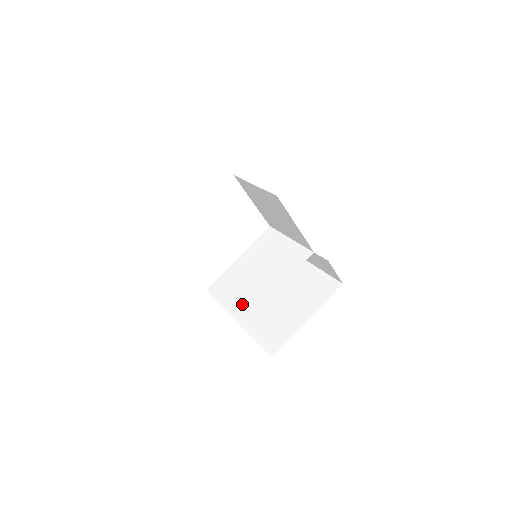
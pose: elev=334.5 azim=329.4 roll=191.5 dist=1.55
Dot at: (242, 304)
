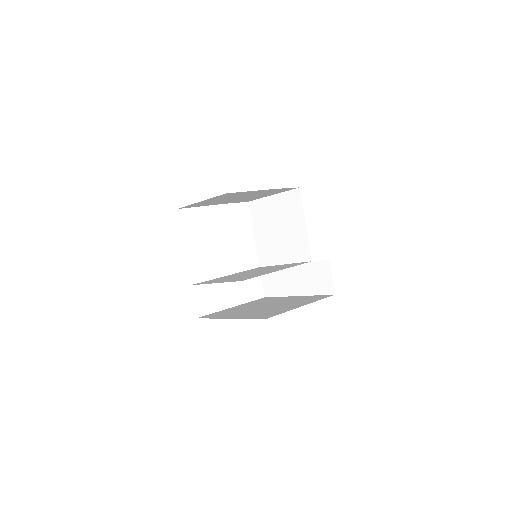
Dot at: (238, 278)
